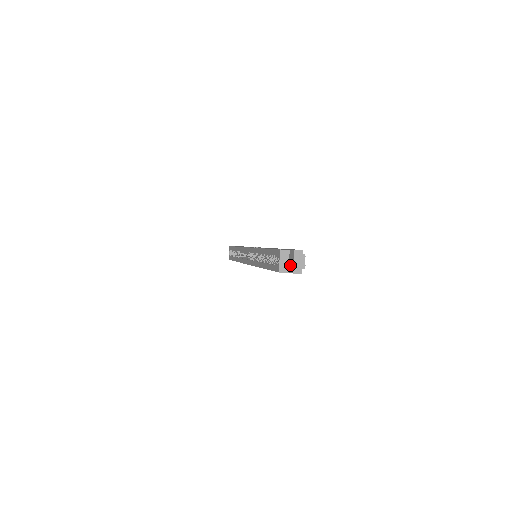
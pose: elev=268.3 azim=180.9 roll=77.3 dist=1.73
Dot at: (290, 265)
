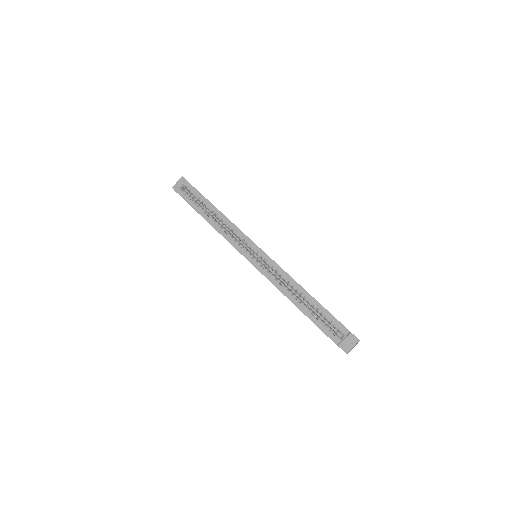
Dot at: (345, 344)
